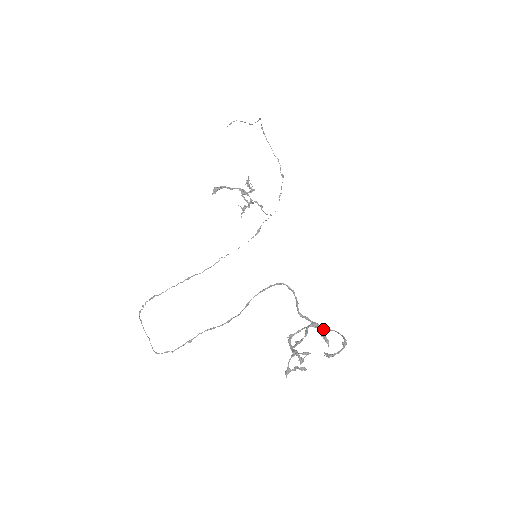
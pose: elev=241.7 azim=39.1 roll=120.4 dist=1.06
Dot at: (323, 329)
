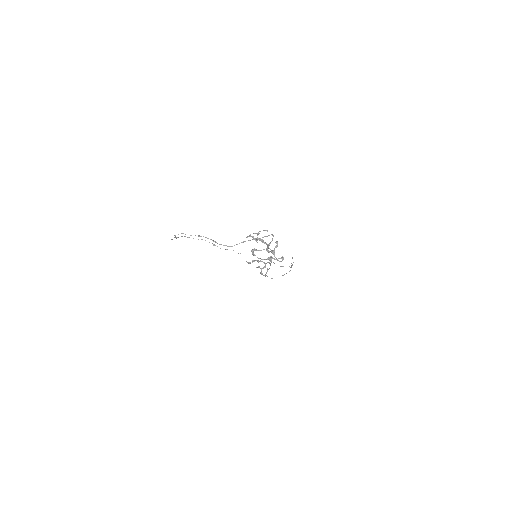
Dot at: occluded
